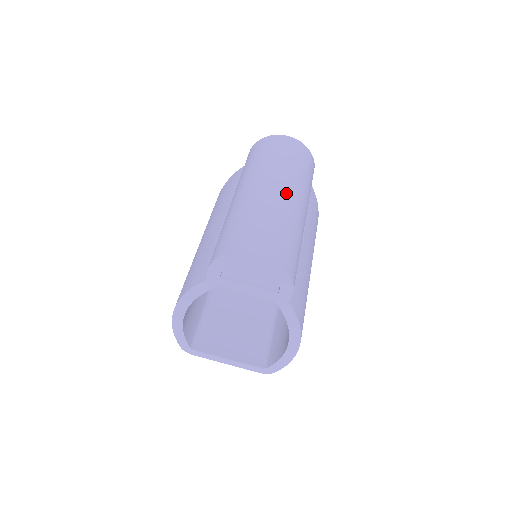
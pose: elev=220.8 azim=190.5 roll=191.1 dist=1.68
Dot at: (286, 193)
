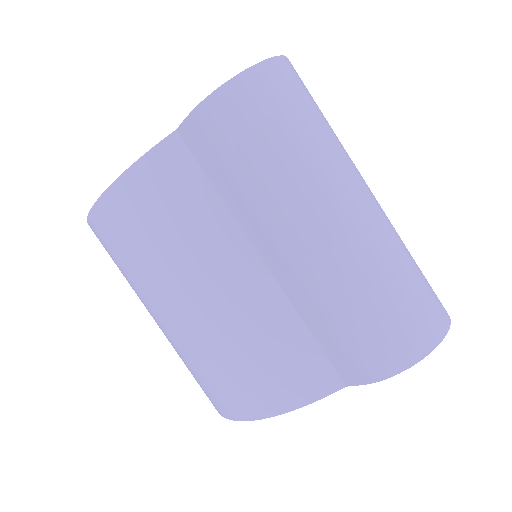
Dot at: (371, 198)
